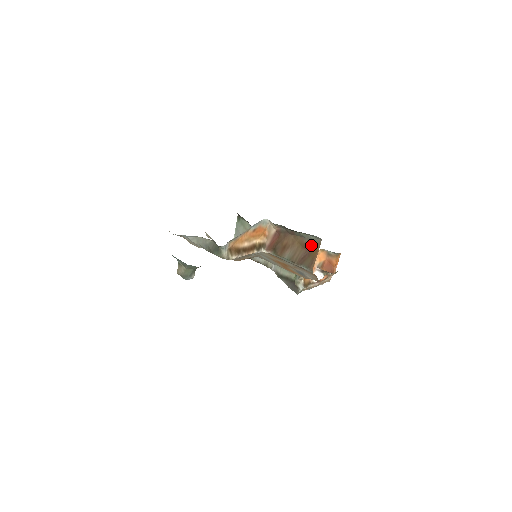
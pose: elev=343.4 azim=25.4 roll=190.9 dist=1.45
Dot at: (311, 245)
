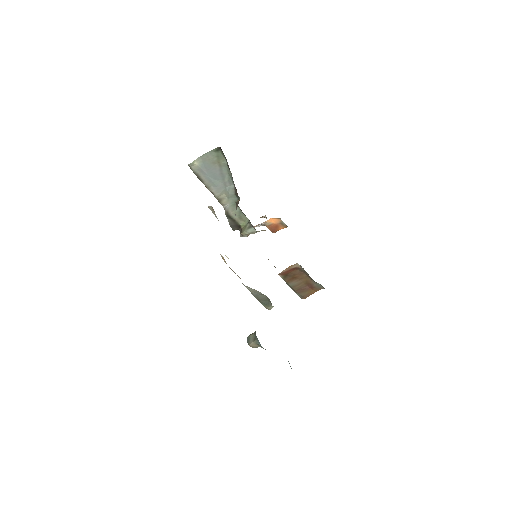
Dot at: (314, 287)
